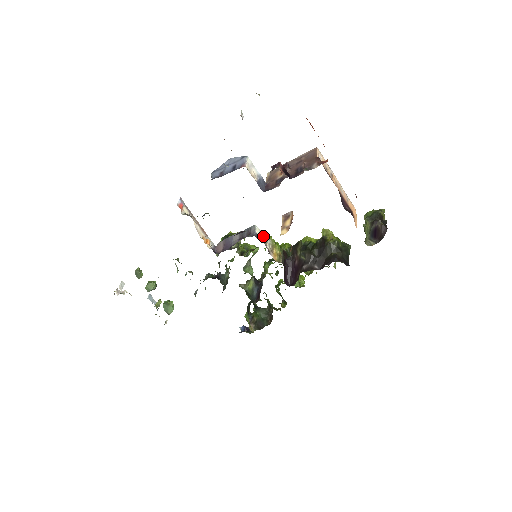
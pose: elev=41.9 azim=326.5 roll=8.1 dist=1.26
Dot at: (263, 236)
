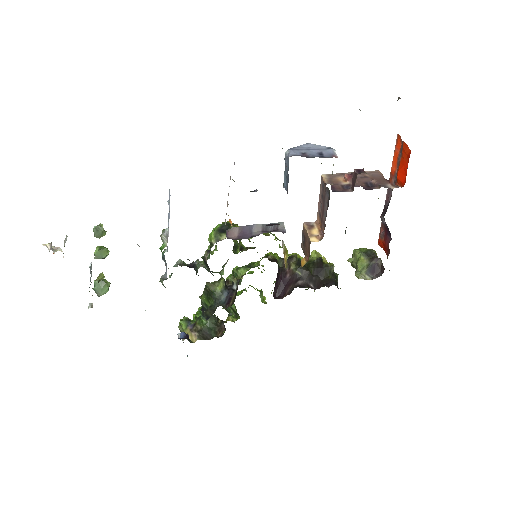
Dot at: occluded
